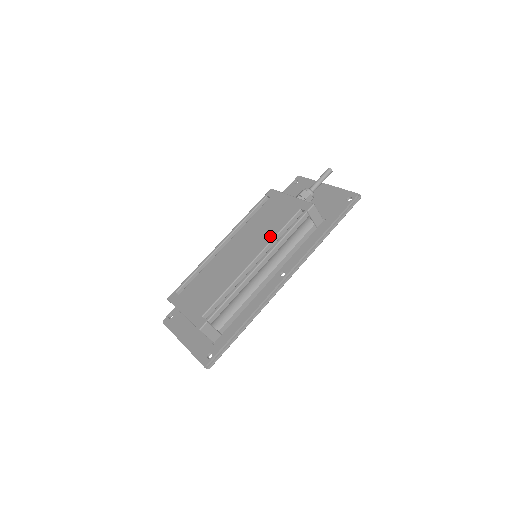
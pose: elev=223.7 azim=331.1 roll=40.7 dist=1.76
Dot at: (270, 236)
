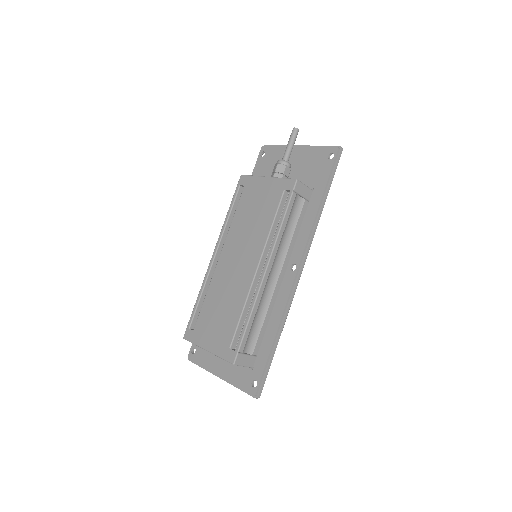
Dot at: (264, 233)
